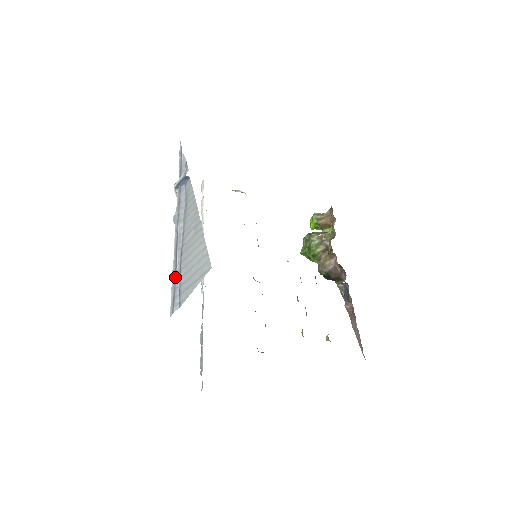
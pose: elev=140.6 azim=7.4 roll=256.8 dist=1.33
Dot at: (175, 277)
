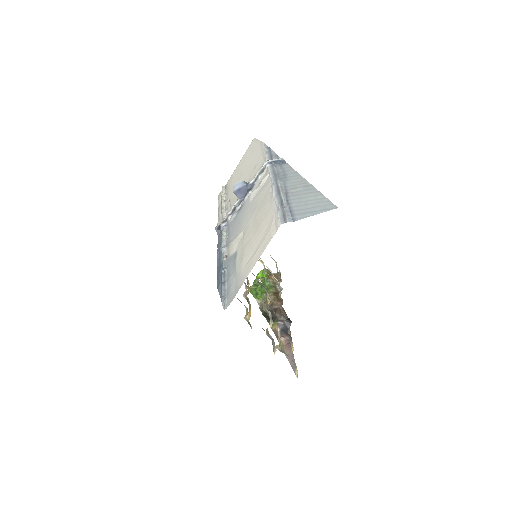
Dot at: (282, 205)
